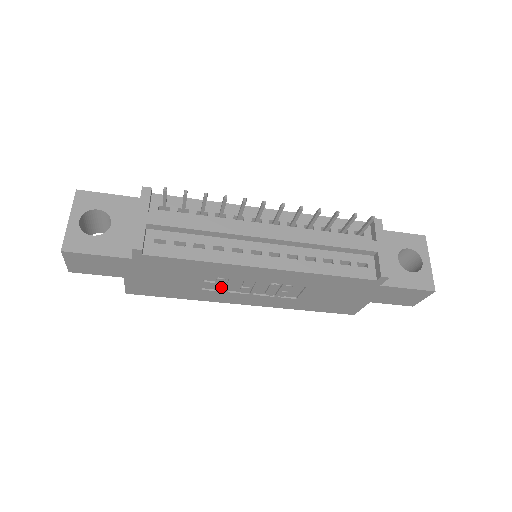
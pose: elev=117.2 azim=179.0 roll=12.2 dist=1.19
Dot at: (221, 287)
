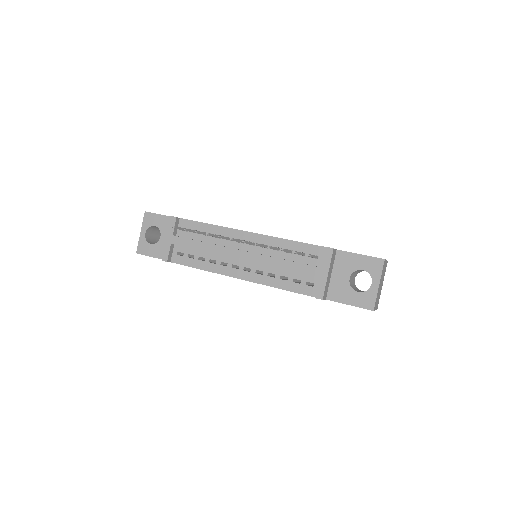
Dot at: occluded
